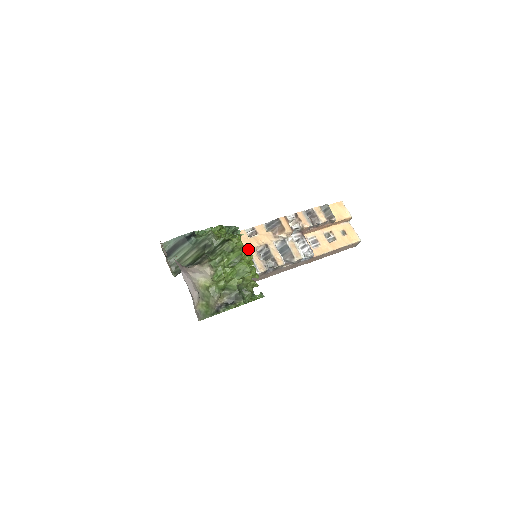
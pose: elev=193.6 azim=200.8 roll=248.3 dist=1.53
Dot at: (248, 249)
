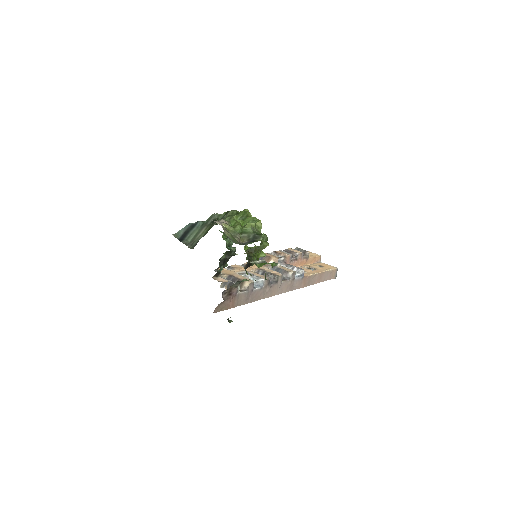
Dot at: occluded
